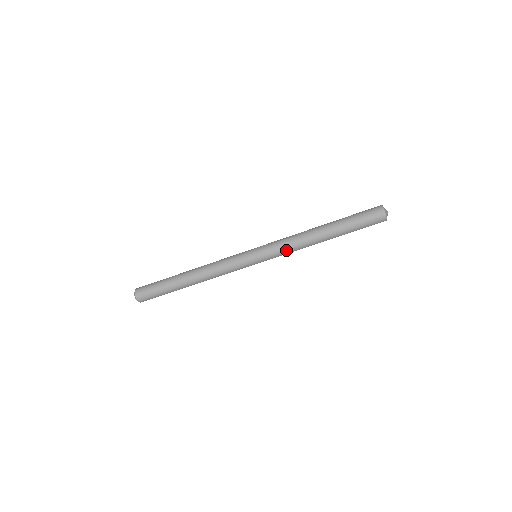
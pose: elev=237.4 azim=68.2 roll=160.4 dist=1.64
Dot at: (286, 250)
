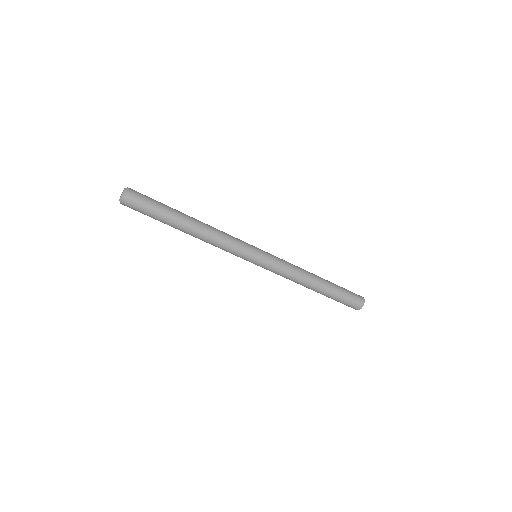
Dot at: (285, 272)
